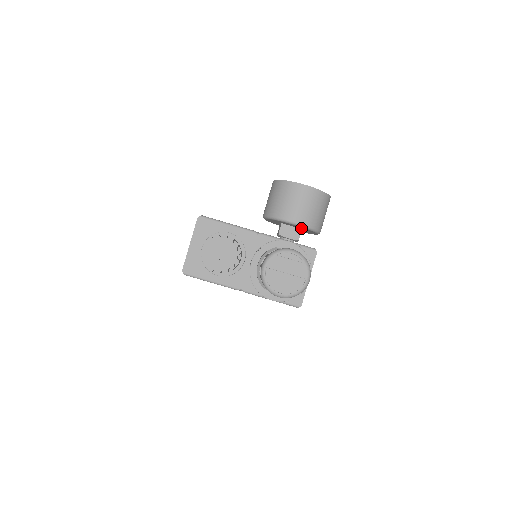
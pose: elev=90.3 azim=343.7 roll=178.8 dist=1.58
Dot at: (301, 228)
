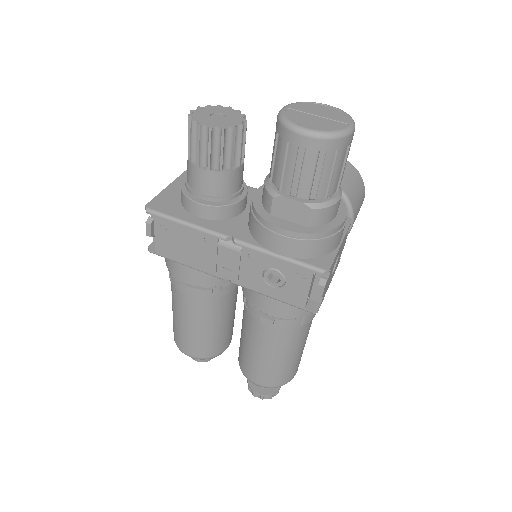
Dot at: occluded
